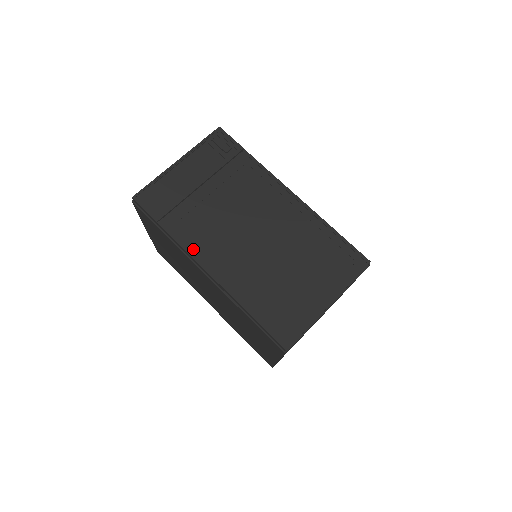
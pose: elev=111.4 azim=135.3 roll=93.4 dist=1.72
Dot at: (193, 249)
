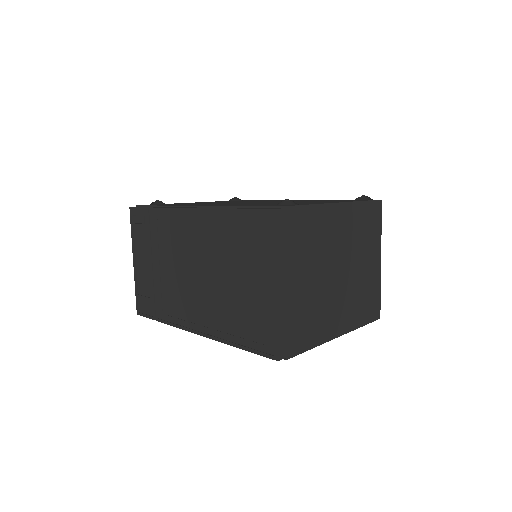
Dot at: (180, 323)
